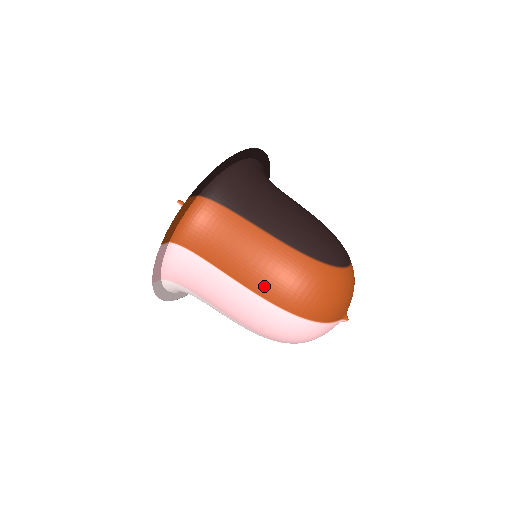
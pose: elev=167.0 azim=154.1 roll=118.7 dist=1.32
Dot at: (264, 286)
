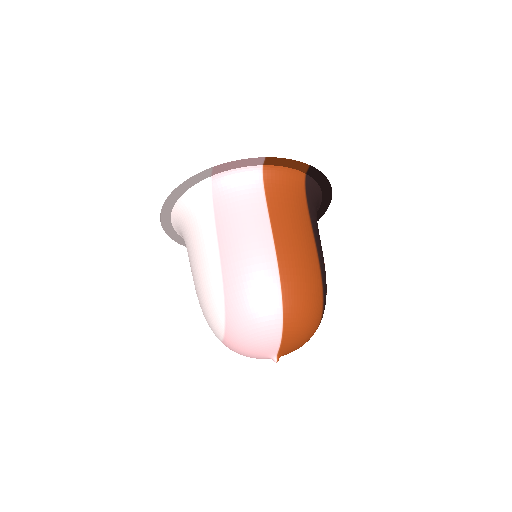
Dot at: (288, 261)
